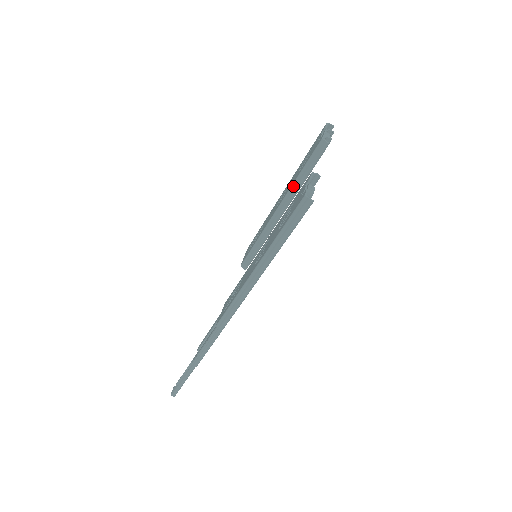
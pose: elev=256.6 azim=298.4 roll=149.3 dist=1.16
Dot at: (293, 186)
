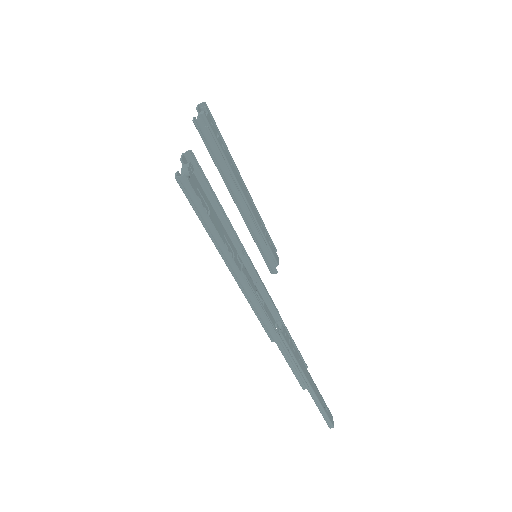
Dot at: (222, 176)
